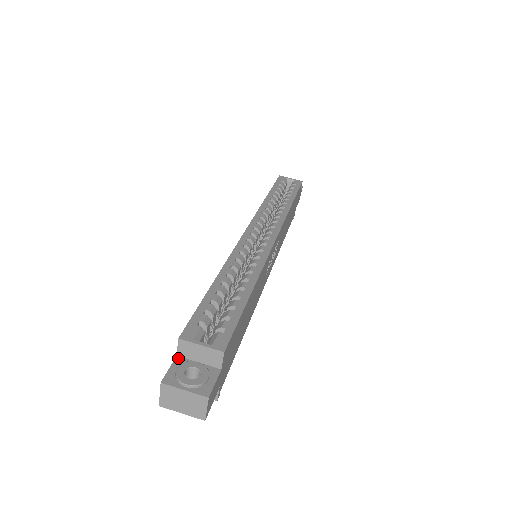
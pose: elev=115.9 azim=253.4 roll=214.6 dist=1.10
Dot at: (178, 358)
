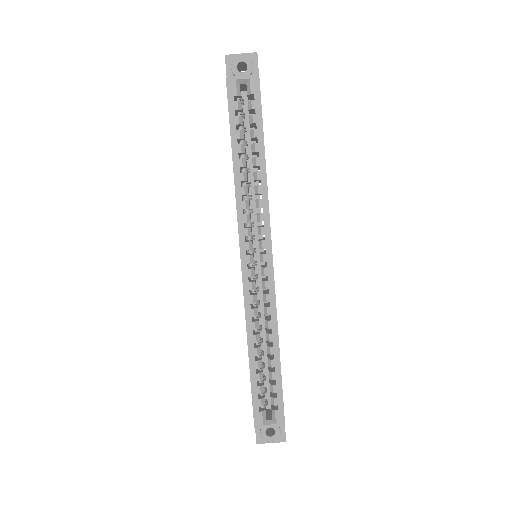
Dot at: occluded
